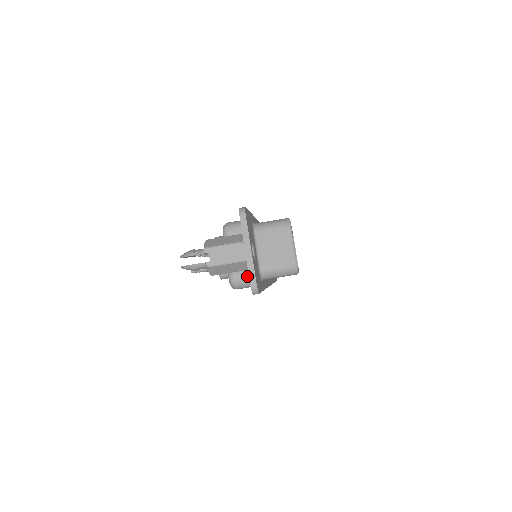
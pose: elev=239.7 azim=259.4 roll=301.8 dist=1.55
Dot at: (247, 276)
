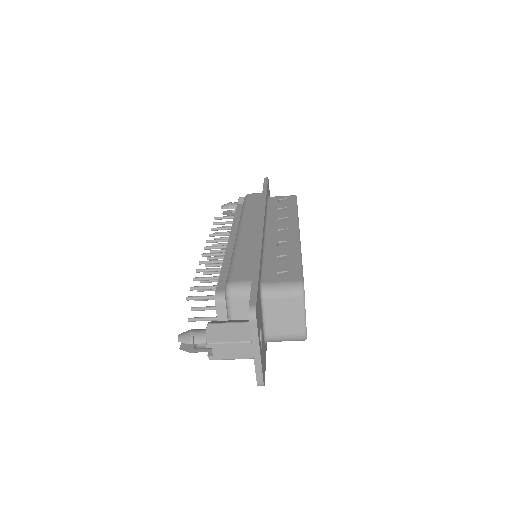
Dot at: occluded
